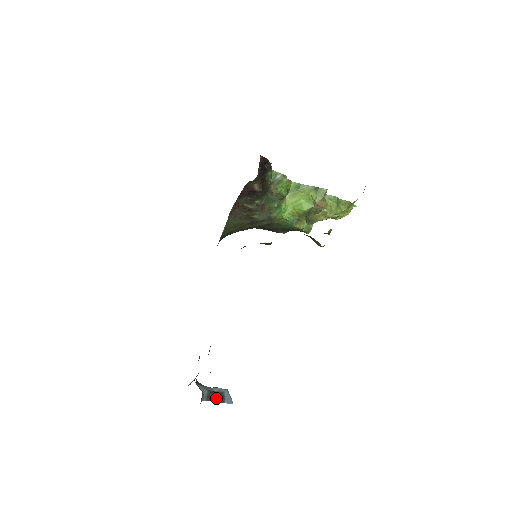
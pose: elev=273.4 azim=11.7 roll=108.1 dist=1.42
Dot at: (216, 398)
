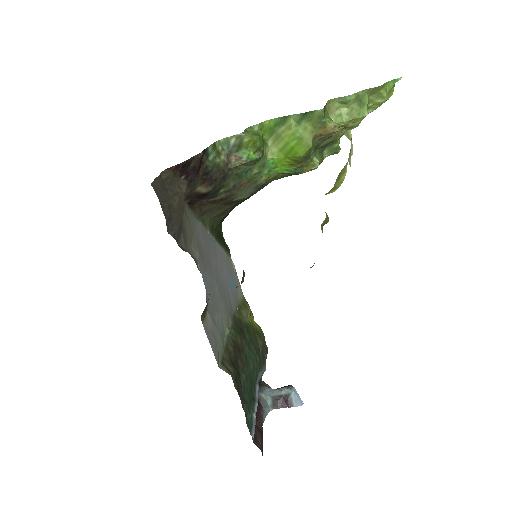
Dot at: (283, 403)
